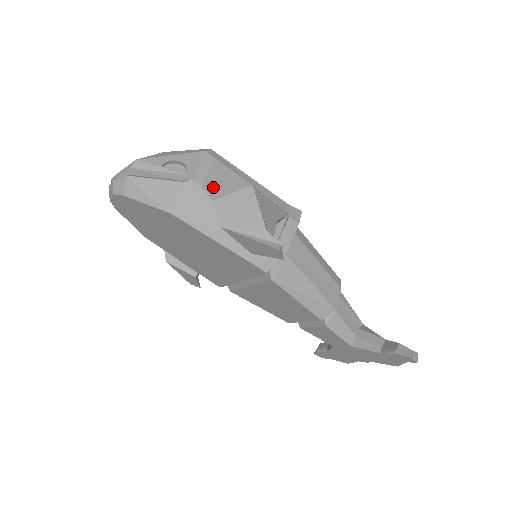
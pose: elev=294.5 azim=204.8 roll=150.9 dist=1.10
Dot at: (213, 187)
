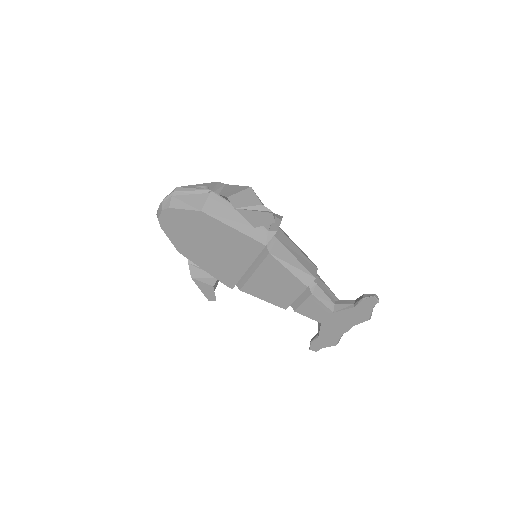
Dot at: (226, 193)
